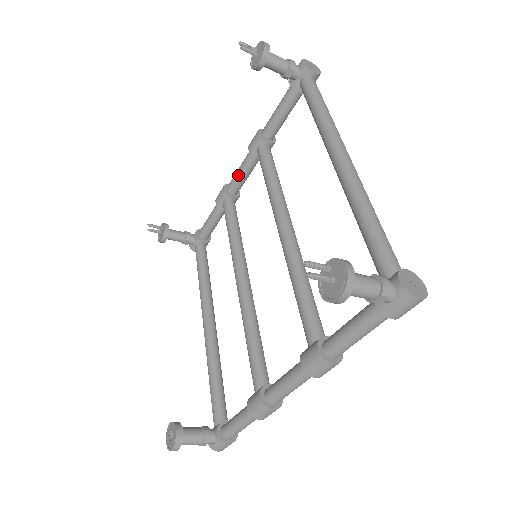
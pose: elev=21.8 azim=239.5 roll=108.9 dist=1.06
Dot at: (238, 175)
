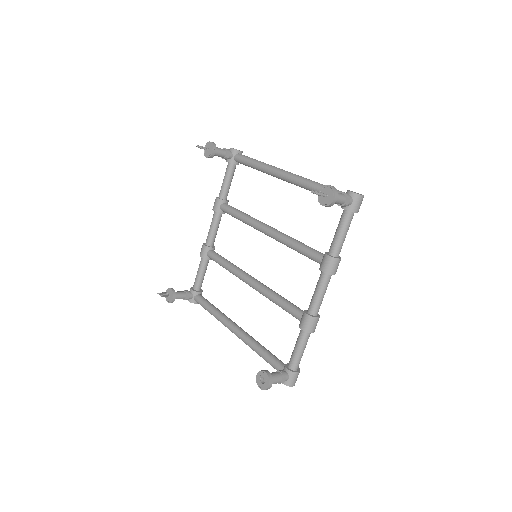
Dot at: (211, 231)
